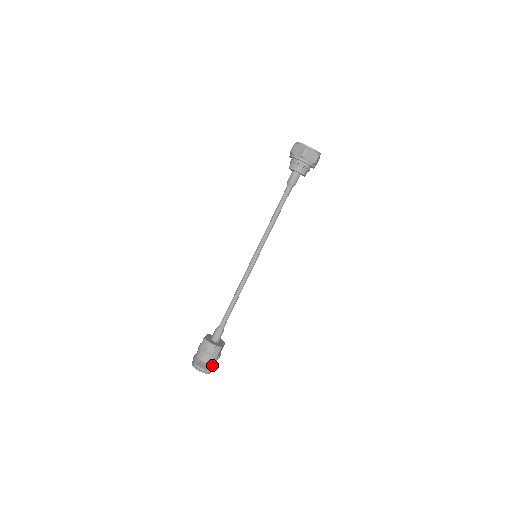
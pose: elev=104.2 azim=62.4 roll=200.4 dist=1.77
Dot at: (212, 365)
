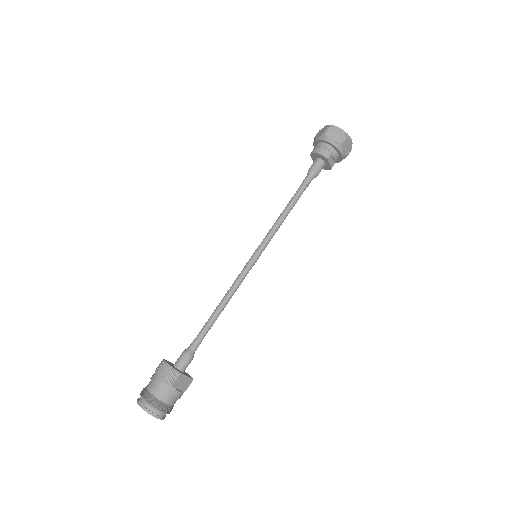
Dot at: (161, 401)
